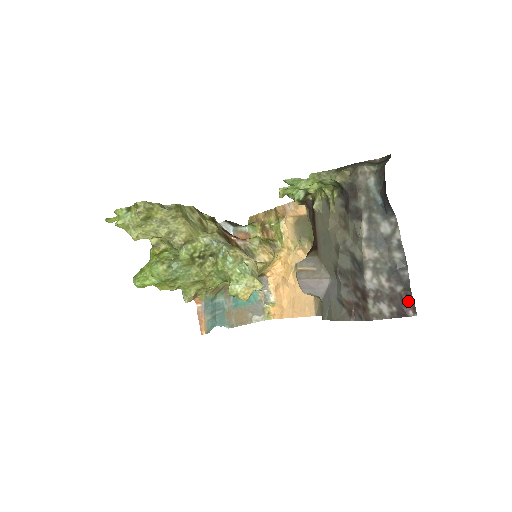
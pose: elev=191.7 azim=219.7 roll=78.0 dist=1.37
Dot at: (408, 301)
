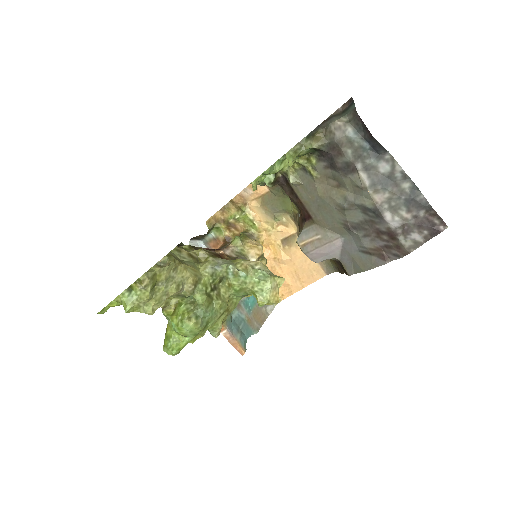
Dot at: (435, 219)
